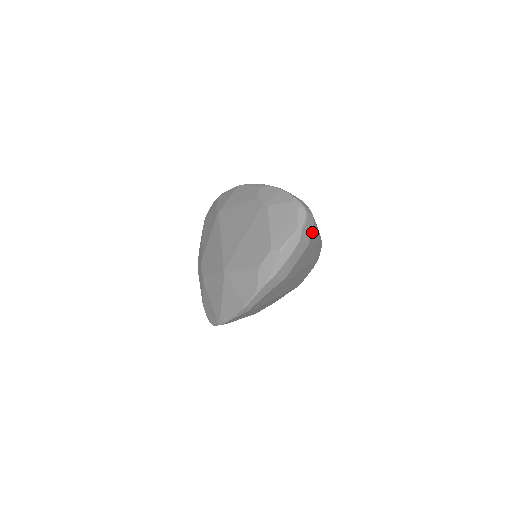
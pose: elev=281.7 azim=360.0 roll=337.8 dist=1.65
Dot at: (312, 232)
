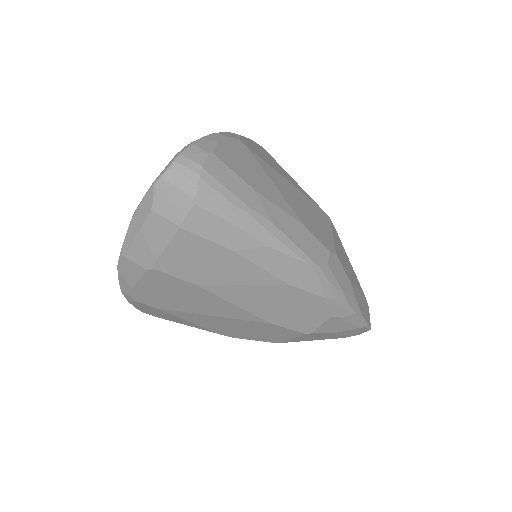
Dot at: (190, 206)
